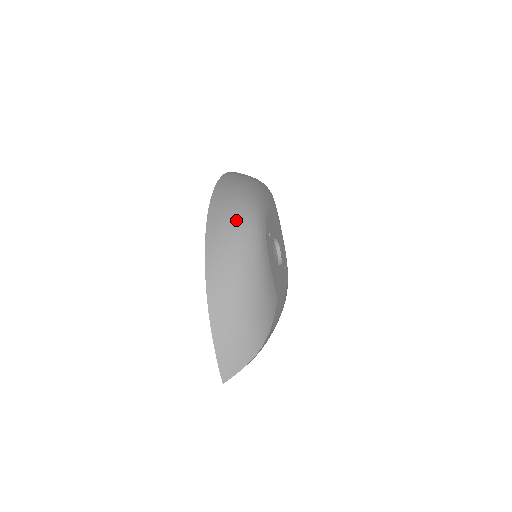
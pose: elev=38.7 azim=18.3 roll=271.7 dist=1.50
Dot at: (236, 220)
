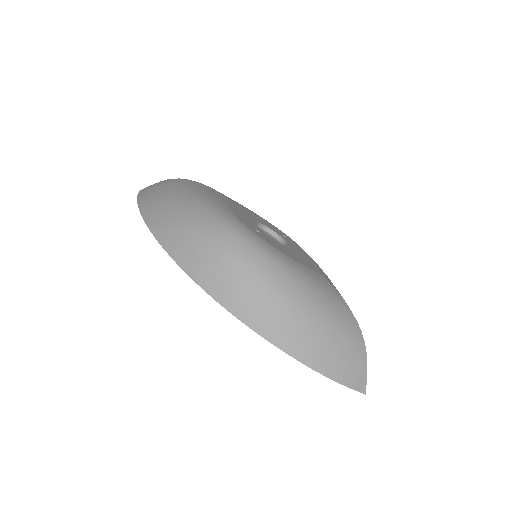
Dot at: (226, 258)
